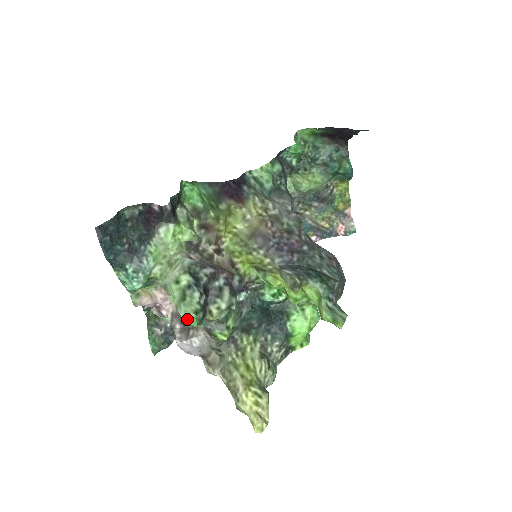
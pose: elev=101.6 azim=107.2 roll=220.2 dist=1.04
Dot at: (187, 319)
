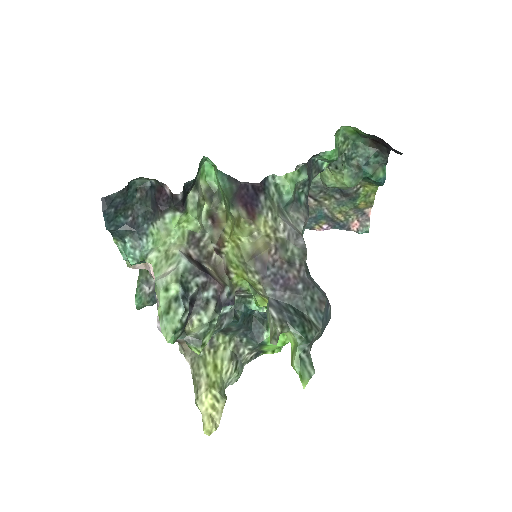
Dot at: (165, 335)
